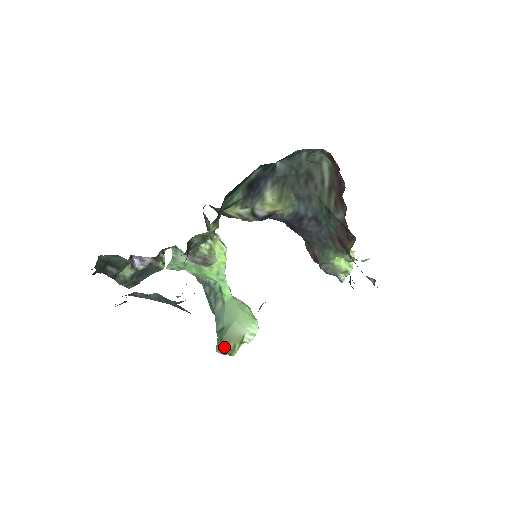
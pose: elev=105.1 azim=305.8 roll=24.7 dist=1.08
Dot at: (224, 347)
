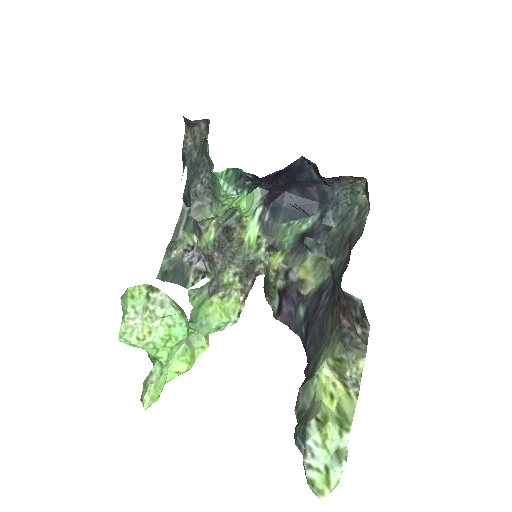
Dot at: occluded
